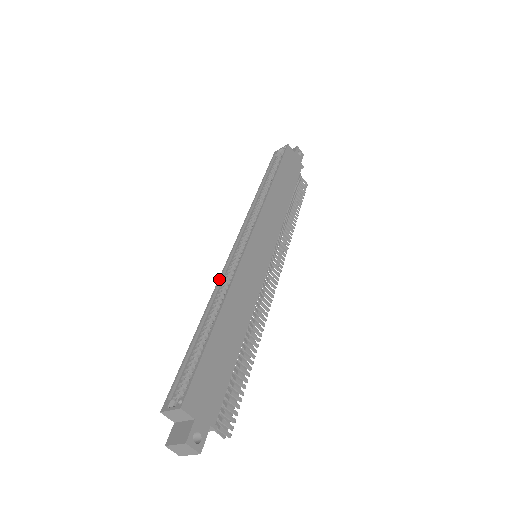
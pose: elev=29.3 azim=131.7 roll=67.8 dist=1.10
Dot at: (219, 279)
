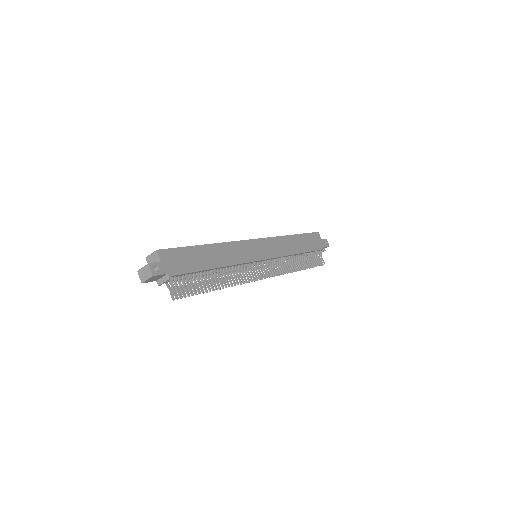
Dot at: occluded
